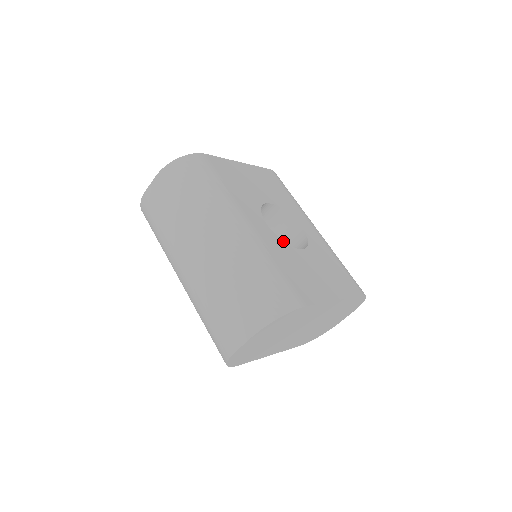
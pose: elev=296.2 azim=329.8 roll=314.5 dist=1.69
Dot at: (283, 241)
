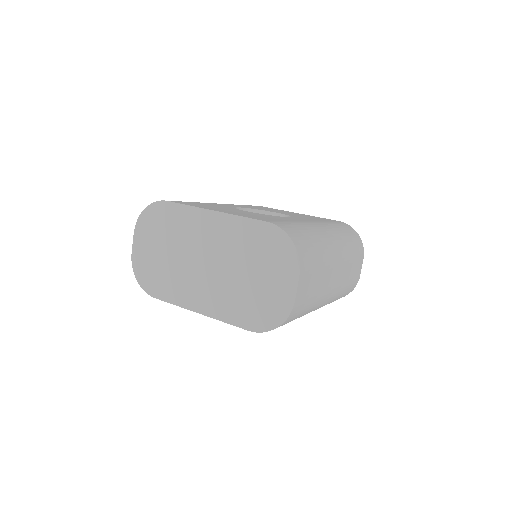
Dot at: (235, 208)
